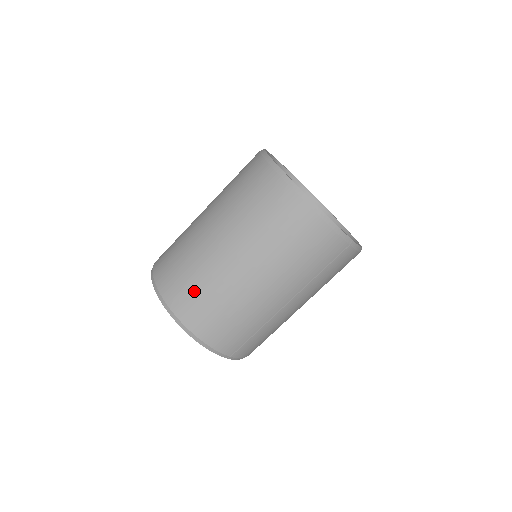
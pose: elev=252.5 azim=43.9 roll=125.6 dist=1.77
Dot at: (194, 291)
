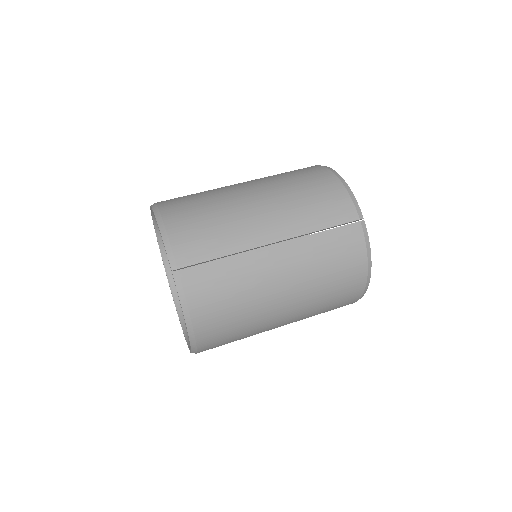
Dot at: (190, 197)
